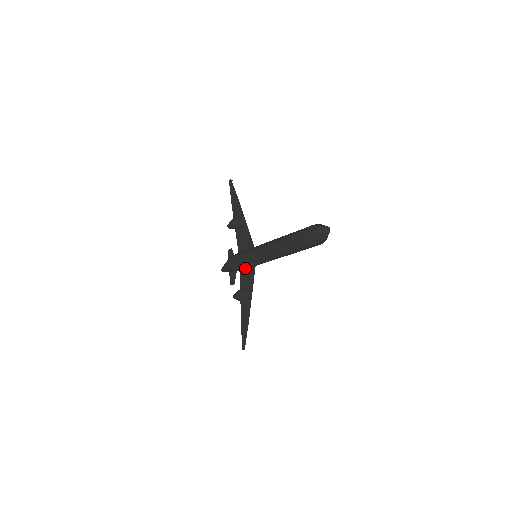
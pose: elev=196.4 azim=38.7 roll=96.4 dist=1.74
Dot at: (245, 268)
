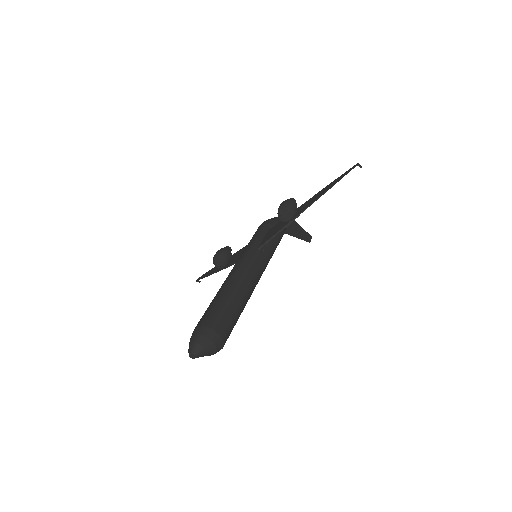
Dot at: occluded
